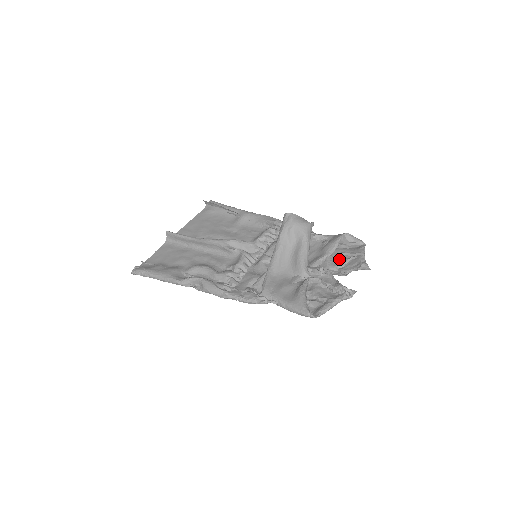
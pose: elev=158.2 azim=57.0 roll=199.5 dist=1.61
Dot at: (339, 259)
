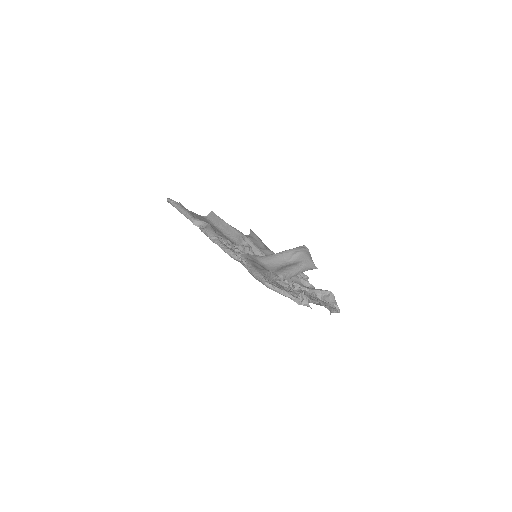
Dot at: occluded
